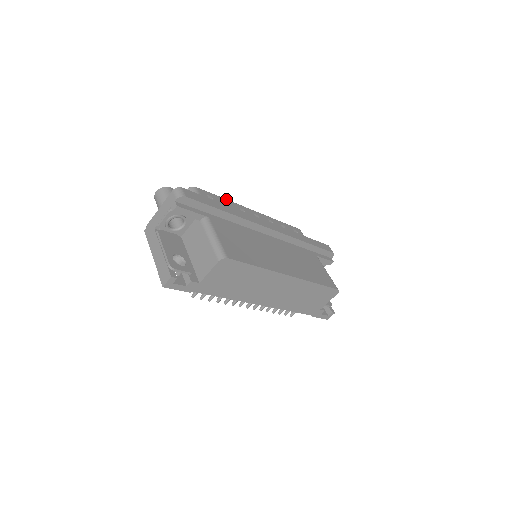
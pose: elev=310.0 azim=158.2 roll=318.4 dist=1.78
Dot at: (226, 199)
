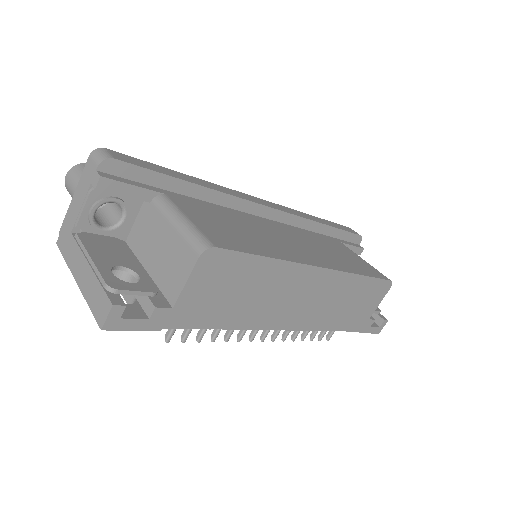
Dot at: occluded
